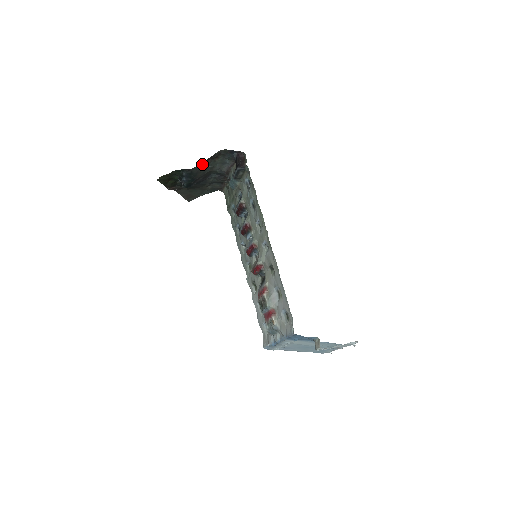
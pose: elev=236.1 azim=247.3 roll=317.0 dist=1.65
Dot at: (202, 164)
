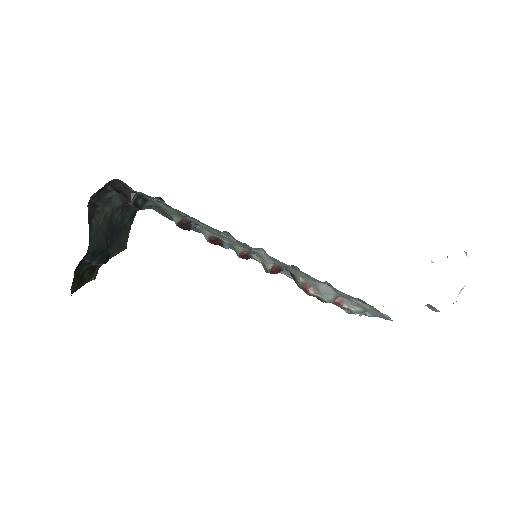
Dot at: (90, 235)
